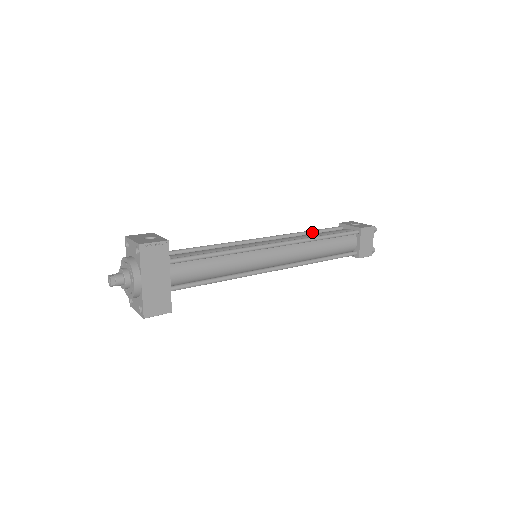
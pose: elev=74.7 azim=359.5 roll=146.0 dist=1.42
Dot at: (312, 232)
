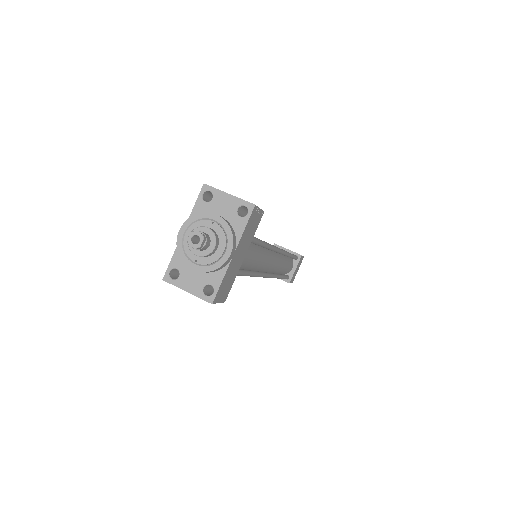
Dot at: occluded
